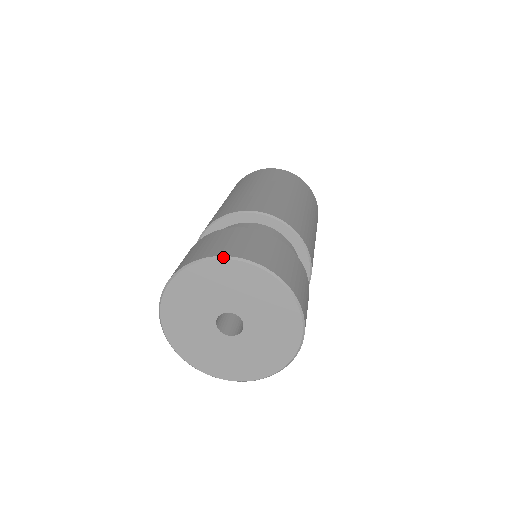
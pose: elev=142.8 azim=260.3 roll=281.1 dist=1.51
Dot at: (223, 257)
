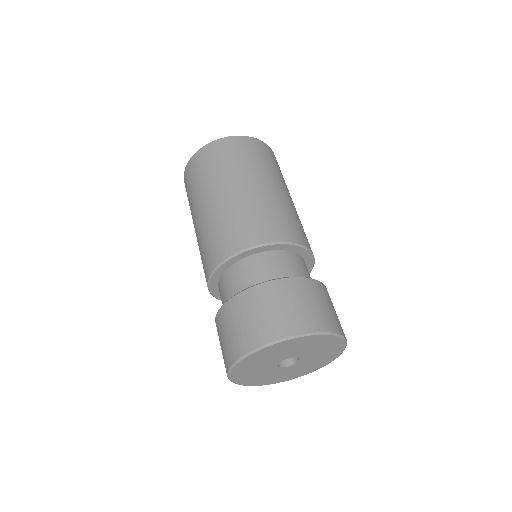
Dot at: (276, 342)
